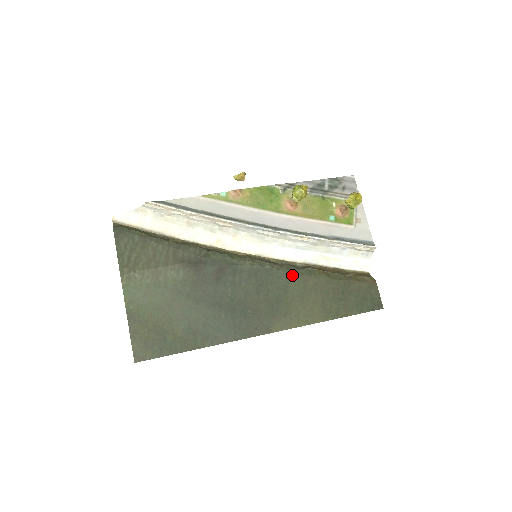
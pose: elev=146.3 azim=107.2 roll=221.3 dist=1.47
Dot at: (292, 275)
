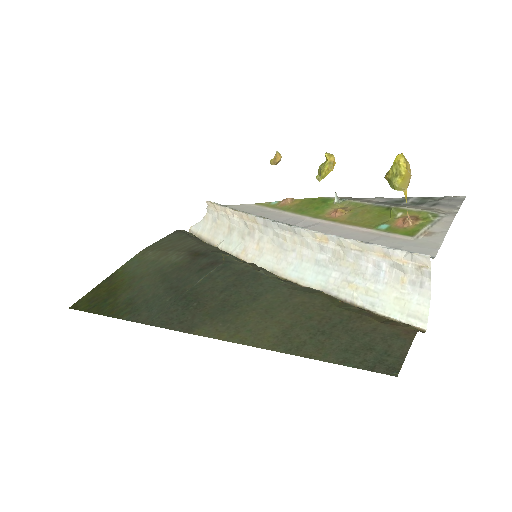
Dot at: (281, 286)
